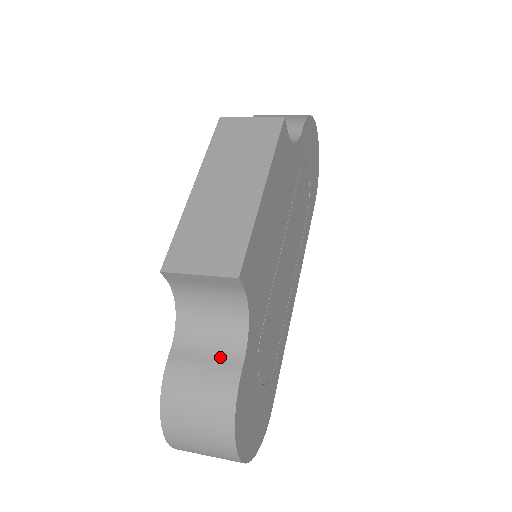
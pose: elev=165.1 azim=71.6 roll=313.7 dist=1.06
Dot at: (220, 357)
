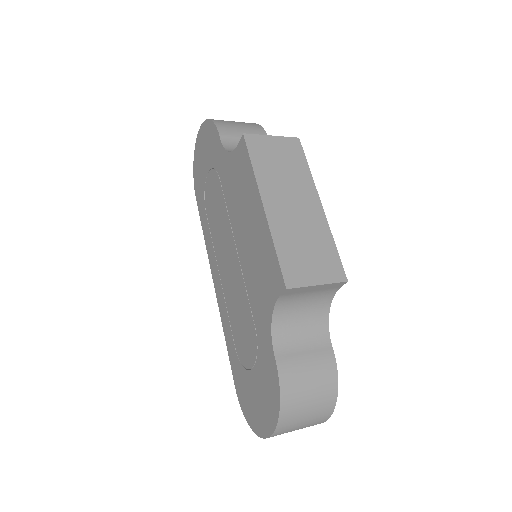
Dot at: (314, 347)
